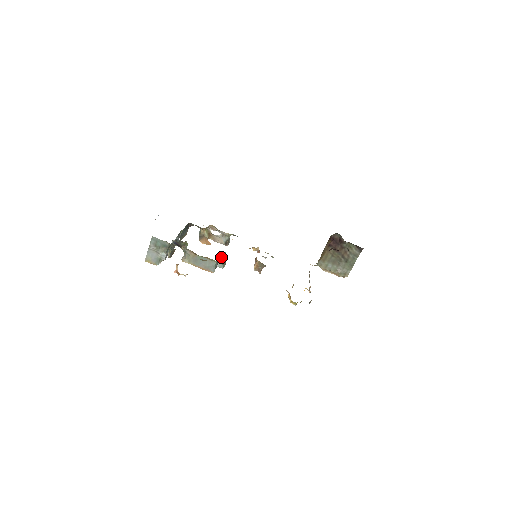
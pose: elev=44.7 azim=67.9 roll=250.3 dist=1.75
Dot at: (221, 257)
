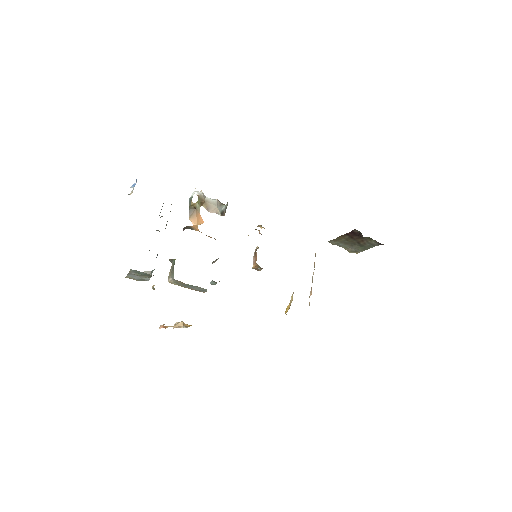
Dot at: (215, 260)
